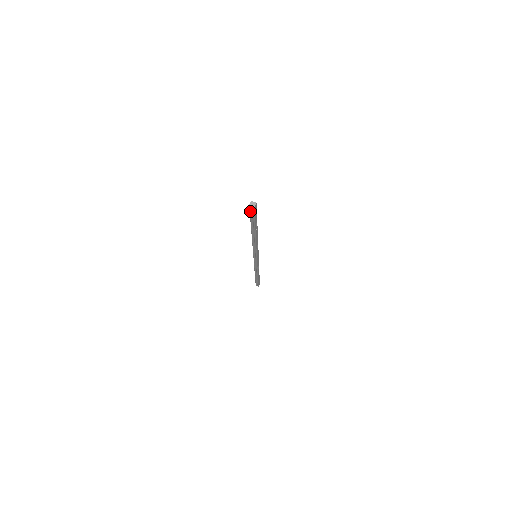
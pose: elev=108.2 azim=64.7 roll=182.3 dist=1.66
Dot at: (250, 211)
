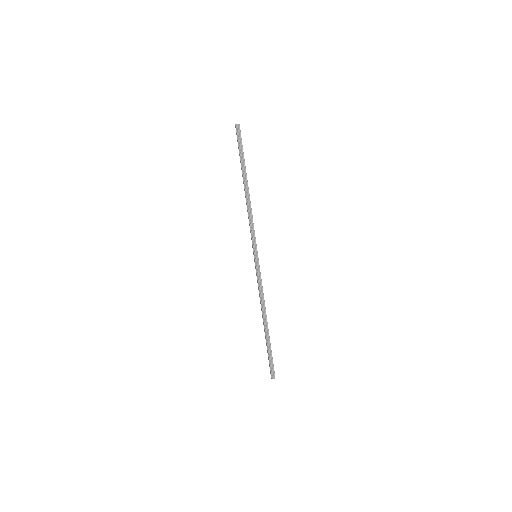
Dot at: (237, 136)
